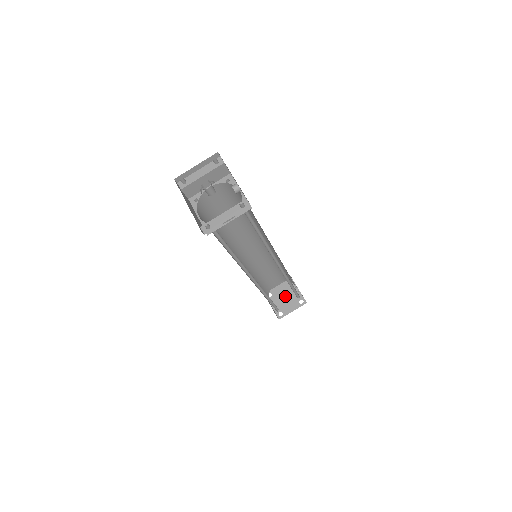
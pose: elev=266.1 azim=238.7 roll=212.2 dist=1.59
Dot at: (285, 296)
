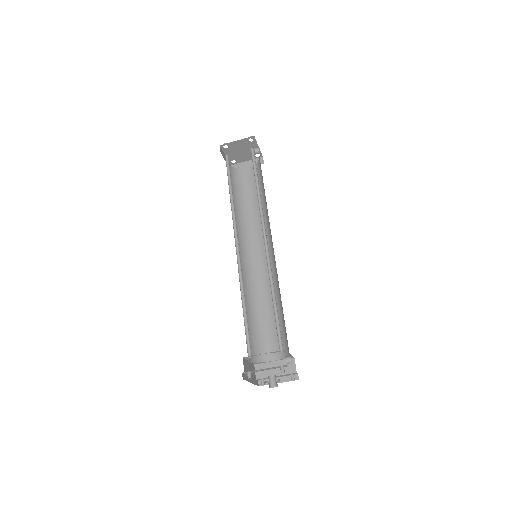
Dot at: (242, 150)
